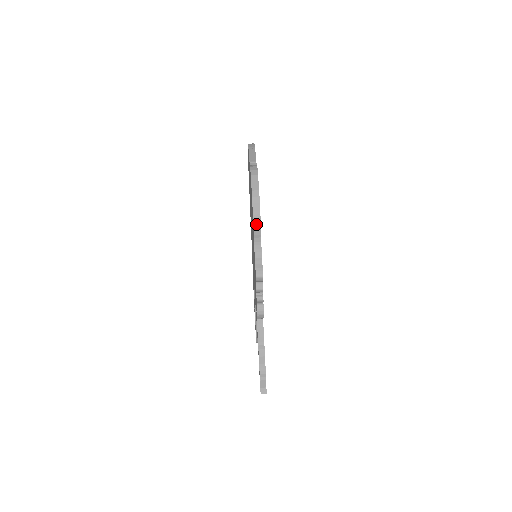
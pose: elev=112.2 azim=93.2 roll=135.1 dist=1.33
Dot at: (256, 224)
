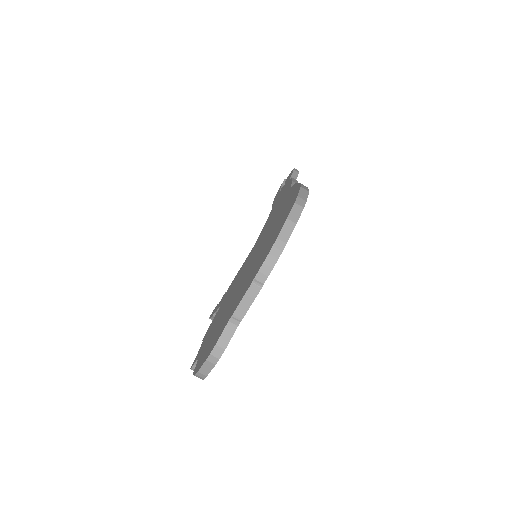
Dot at: occluded
